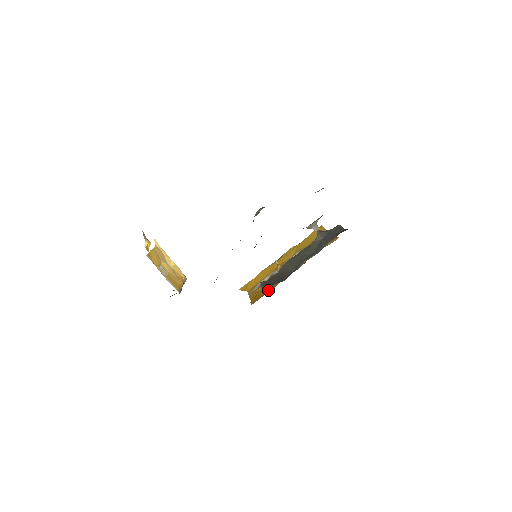
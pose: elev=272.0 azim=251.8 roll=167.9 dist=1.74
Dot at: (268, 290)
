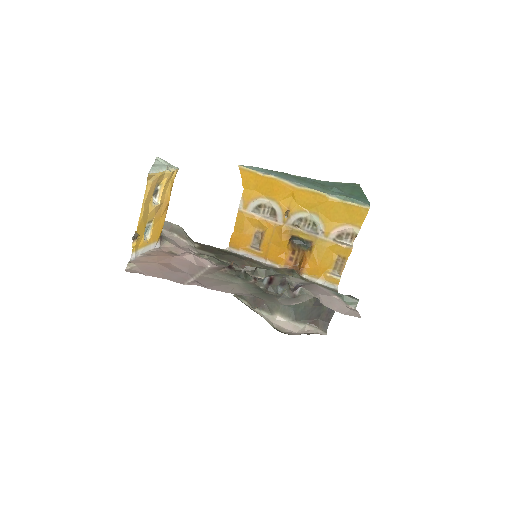
Dot at: (253, 244)
